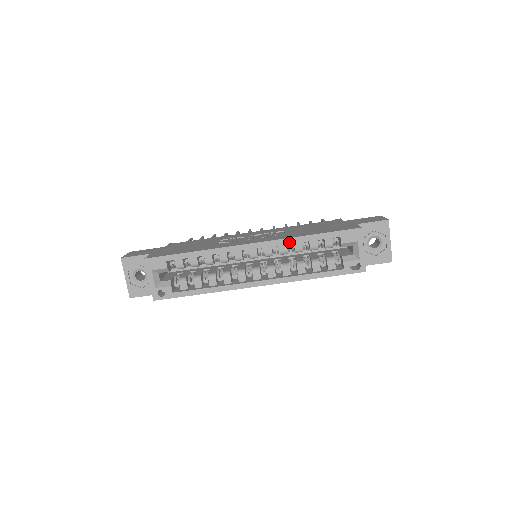
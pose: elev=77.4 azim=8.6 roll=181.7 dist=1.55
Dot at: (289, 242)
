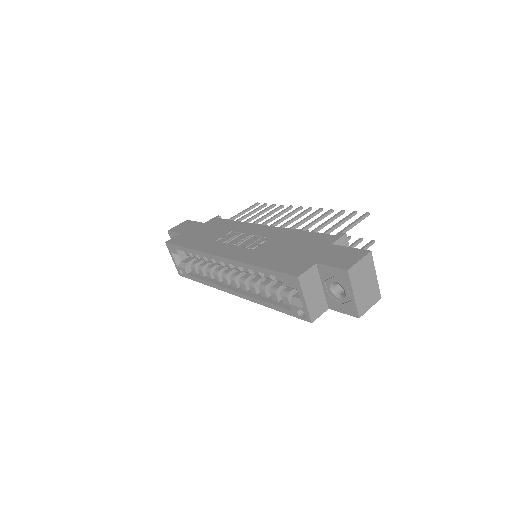
Dot at: (243, 266)
